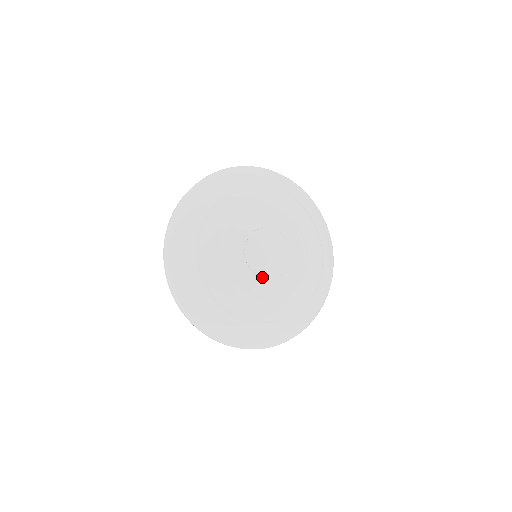
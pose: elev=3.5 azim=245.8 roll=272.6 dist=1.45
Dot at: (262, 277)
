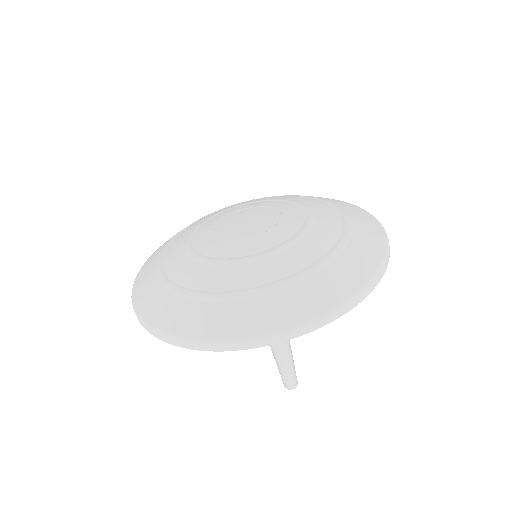
Dot at: (231, 240)
